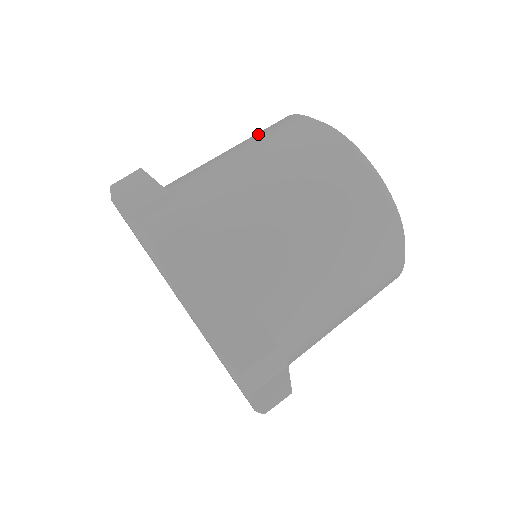
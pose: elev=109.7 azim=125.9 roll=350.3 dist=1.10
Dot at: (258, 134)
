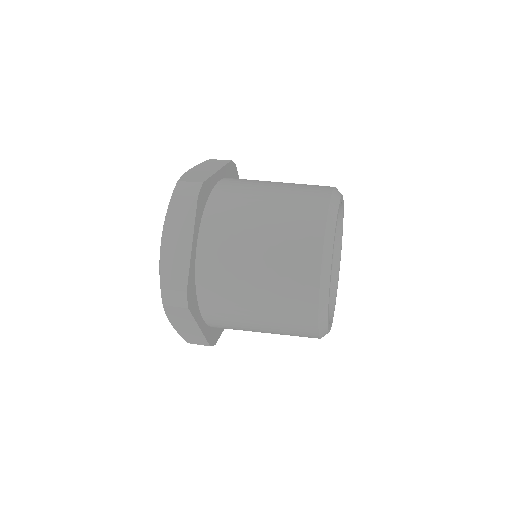
Dot at: occluded
